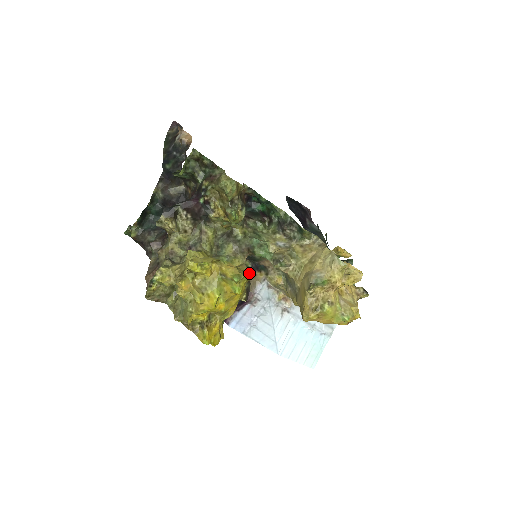
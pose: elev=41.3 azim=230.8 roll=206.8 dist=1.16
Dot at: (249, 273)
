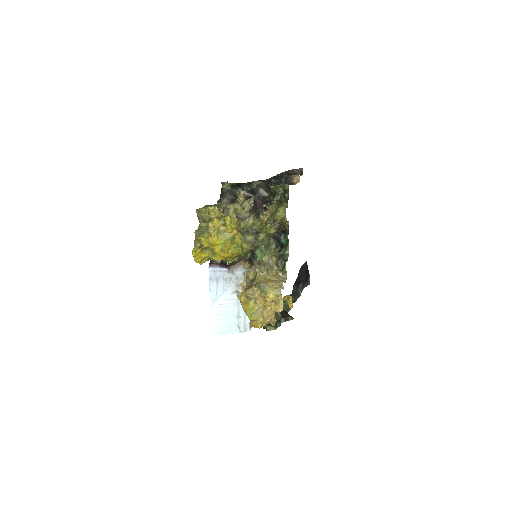
Dot at: (243, 253)
